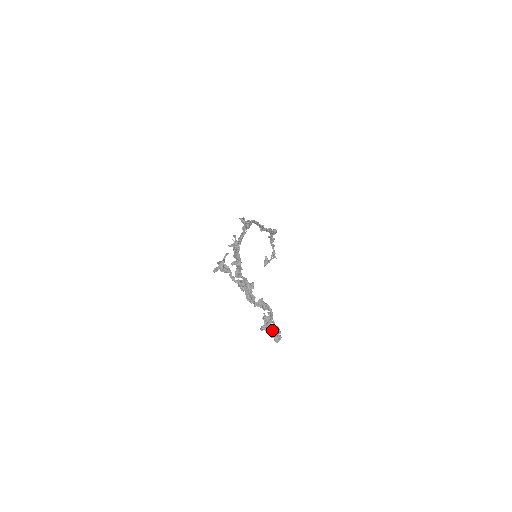
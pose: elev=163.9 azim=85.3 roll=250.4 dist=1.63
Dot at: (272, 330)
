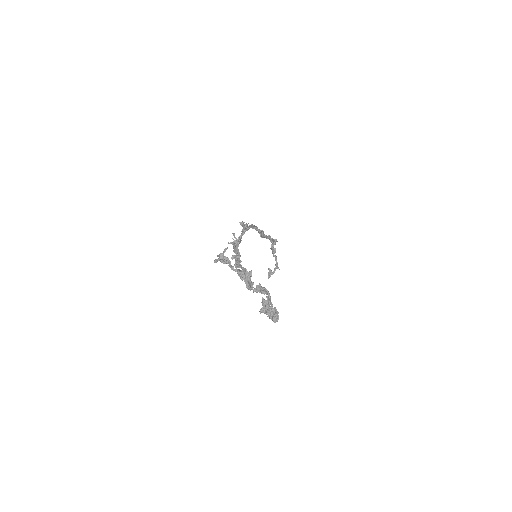
Dot at: (270, 312)
